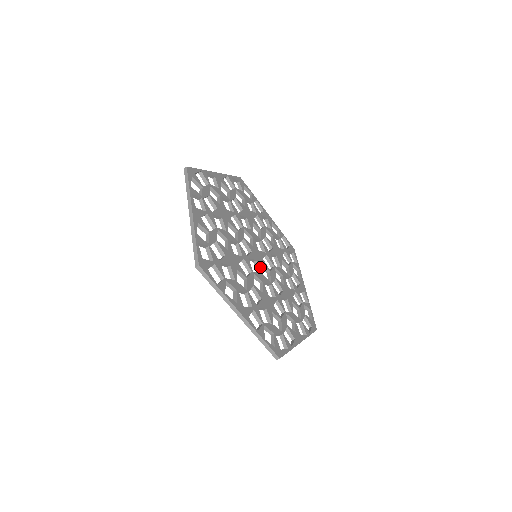
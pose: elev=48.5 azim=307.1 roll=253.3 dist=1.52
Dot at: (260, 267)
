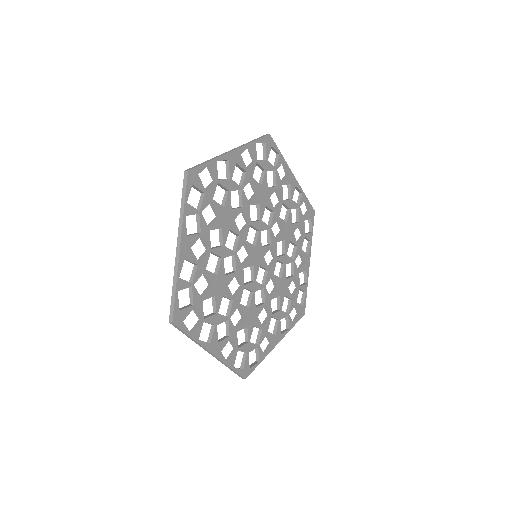
Dot at: (265, 265)
